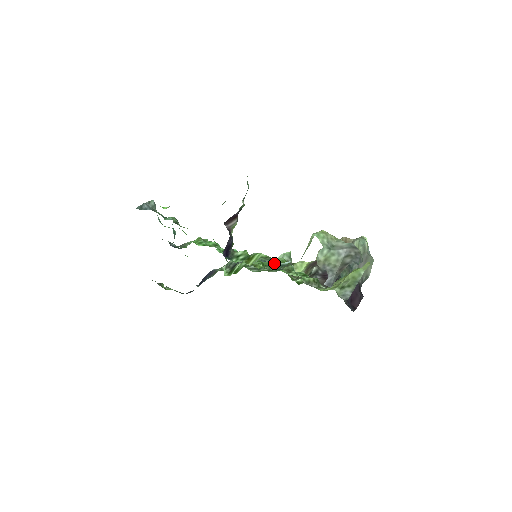
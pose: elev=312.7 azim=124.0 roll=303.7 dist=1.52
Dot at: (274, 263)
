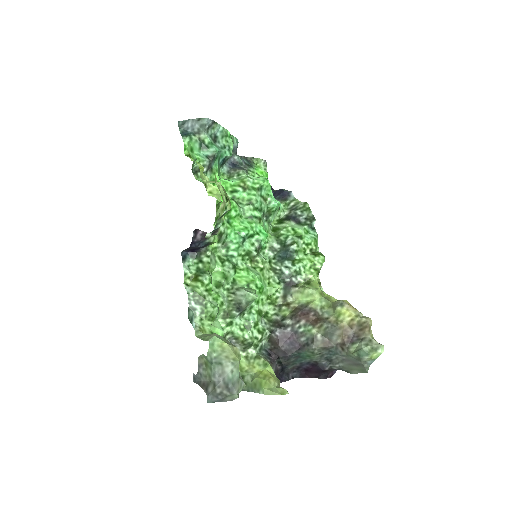
Dot at: (193, 309)
